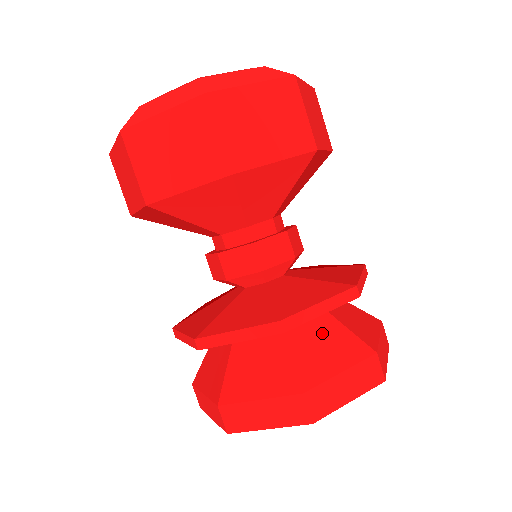
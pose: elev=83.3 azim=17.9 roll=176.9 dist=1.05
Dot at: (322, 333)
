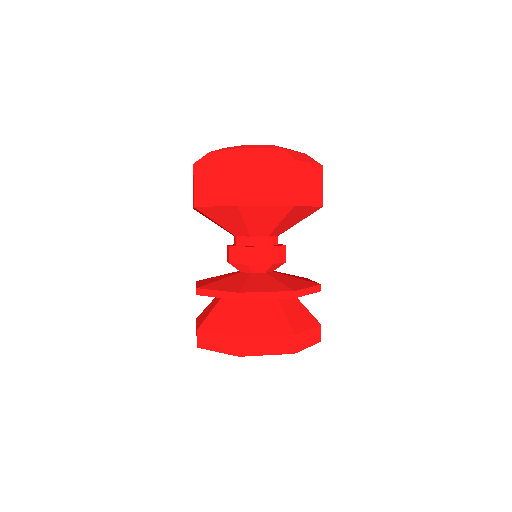
Dot at: (297, 308)
